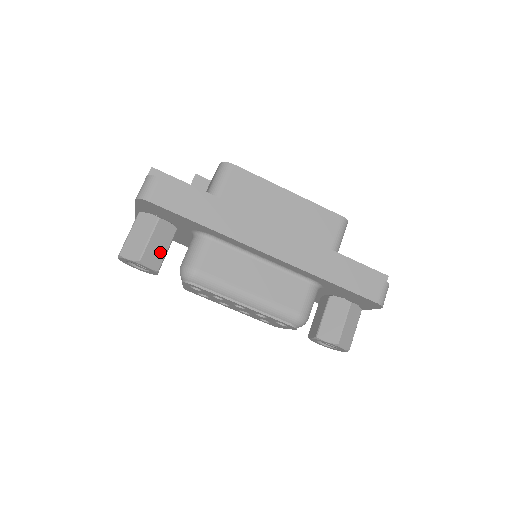
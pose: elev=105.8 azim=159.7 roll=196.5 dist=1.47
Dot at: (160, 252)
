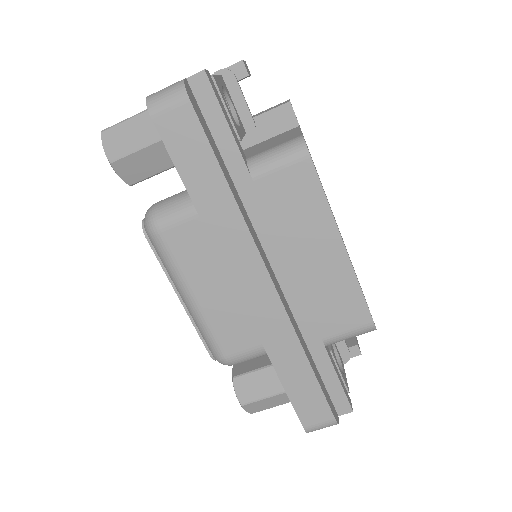
Dot at: (146, 169)
